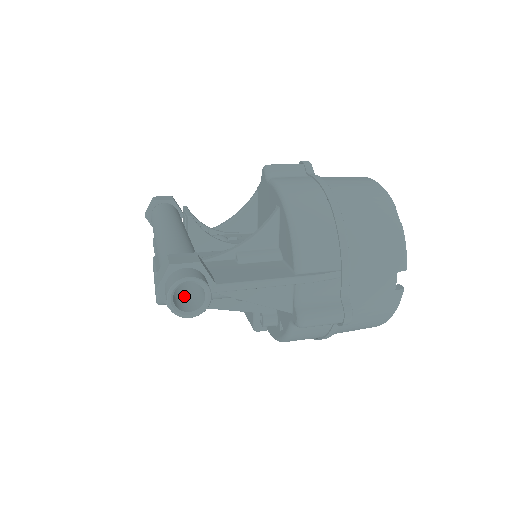
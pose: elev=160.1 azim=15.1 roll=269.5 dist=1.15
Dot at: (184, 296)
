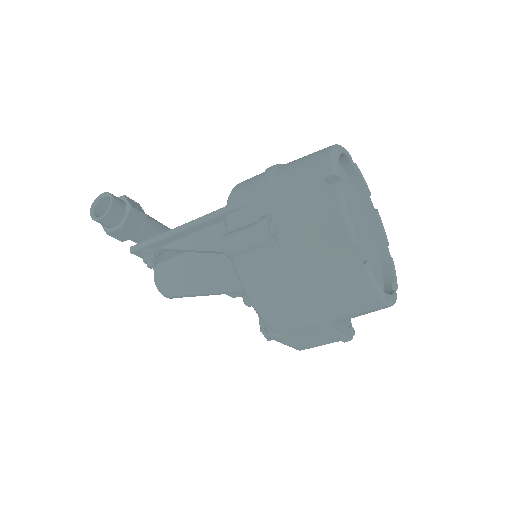
Dot at: occluded
